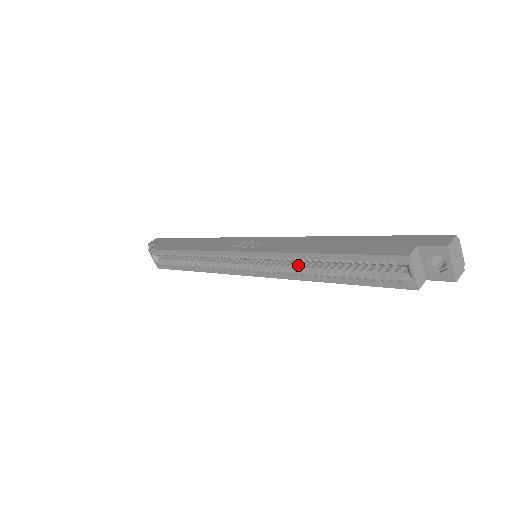
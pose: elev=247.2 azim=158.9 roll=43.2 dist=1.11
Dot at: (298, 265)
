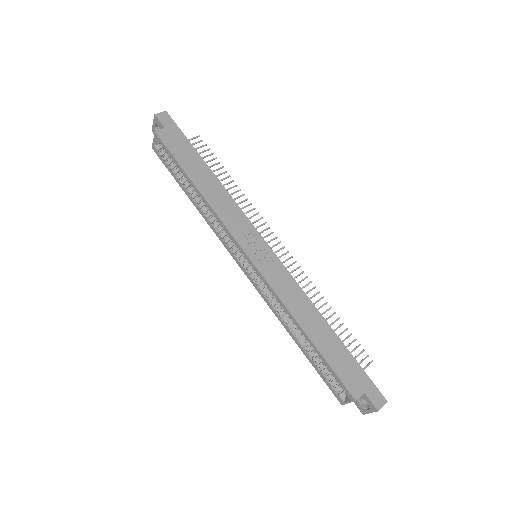
Dot at: occluded
